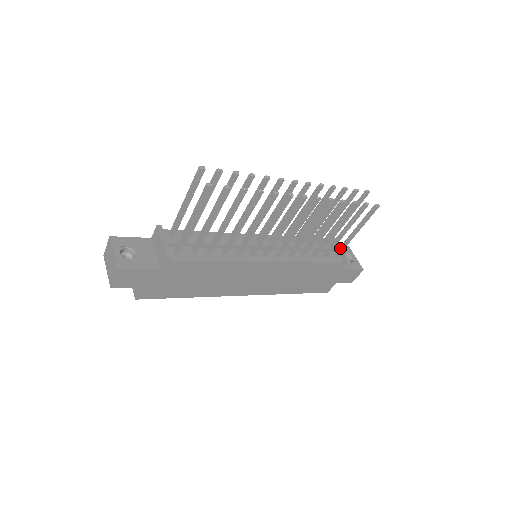
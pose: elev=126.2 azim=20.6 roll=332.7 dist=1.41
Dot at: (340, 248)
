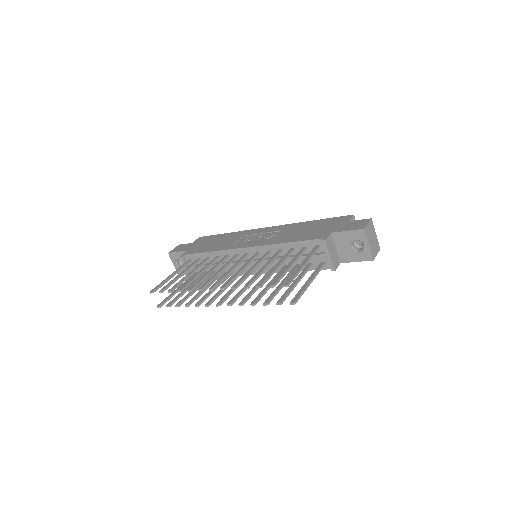
Dot at: (316, 270)
